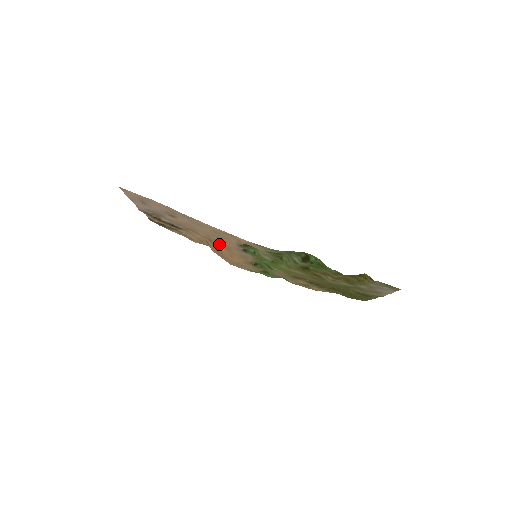
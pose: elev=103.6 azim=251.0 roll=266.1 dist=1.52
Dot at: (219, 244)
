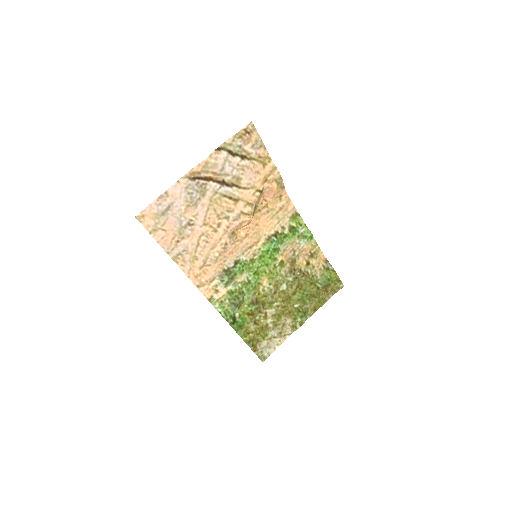
Dot at: (235, 234)
